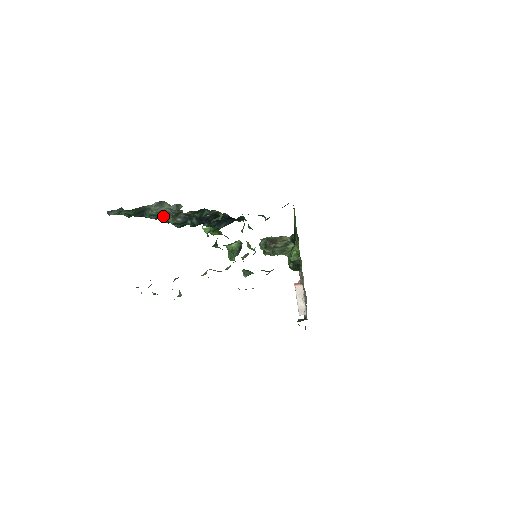
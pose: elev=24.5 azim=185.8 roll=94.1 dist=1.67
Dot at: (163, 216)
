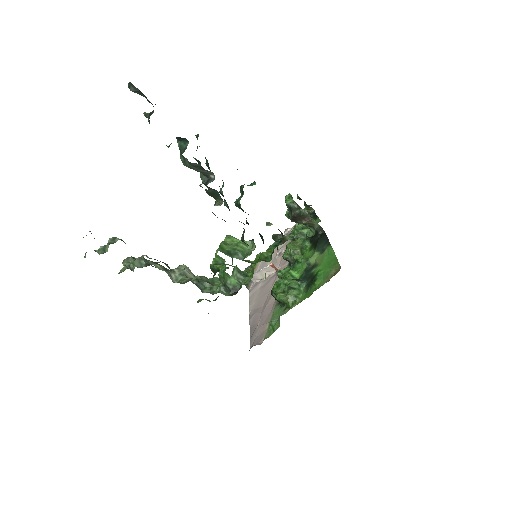
Dot at: (198, 160)
